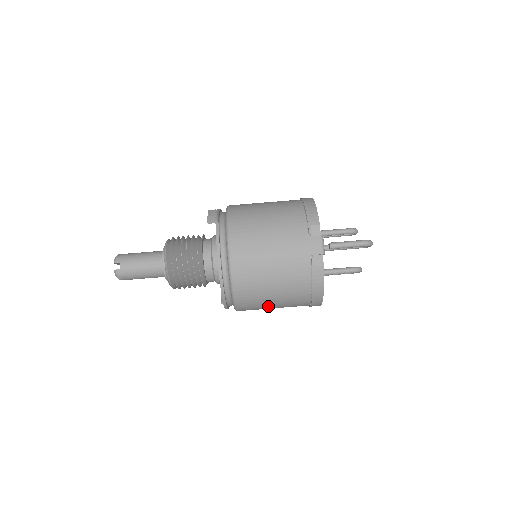
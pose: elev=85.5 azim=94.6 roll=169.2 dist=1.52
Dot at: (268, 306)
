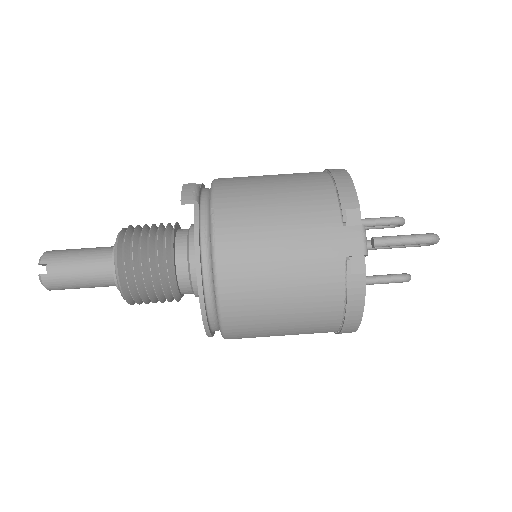
Dot at: (274, 333)
